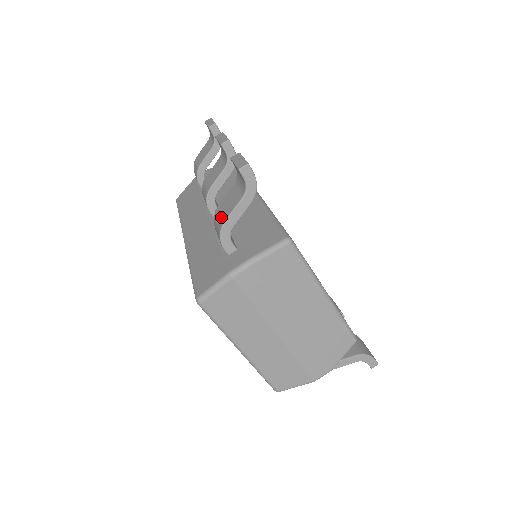
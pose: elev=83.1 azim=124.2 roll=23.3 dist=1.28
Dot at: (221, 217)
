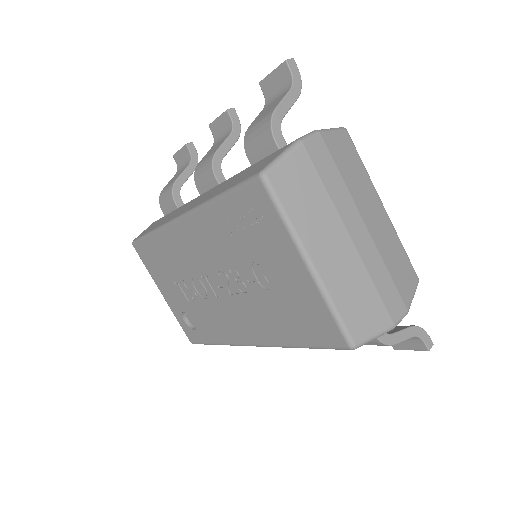
Dot at: (264, 116)
